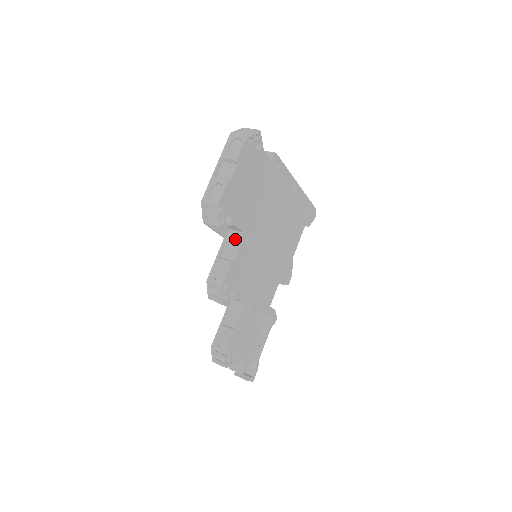
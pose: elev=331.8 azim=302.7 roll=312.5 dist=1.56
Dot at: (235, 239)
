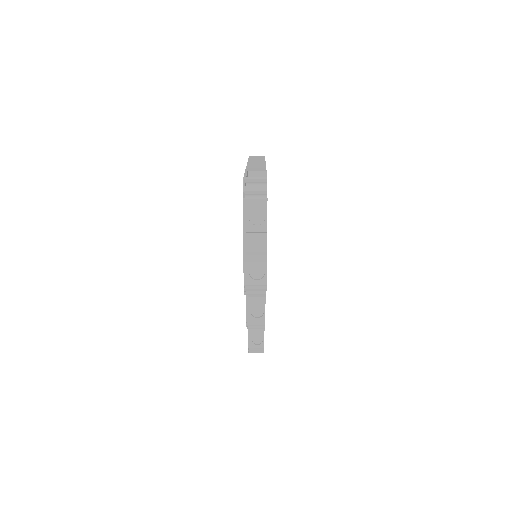
Dot at: occluded
